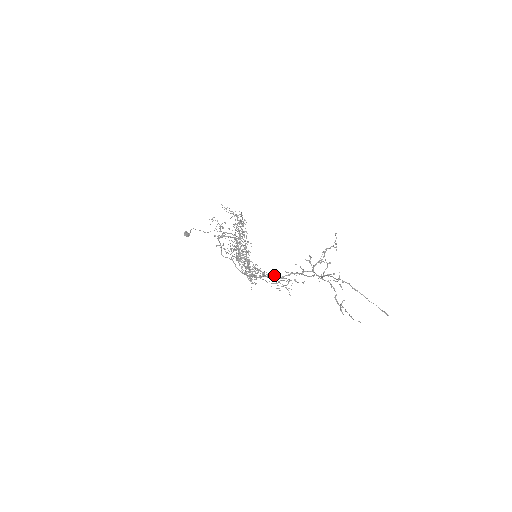
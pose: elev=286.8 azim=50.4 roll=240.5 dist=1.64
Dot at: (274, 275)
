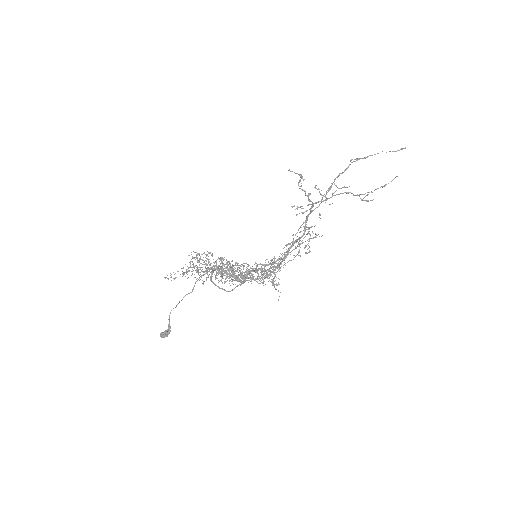
Dot at: (293, 241)
